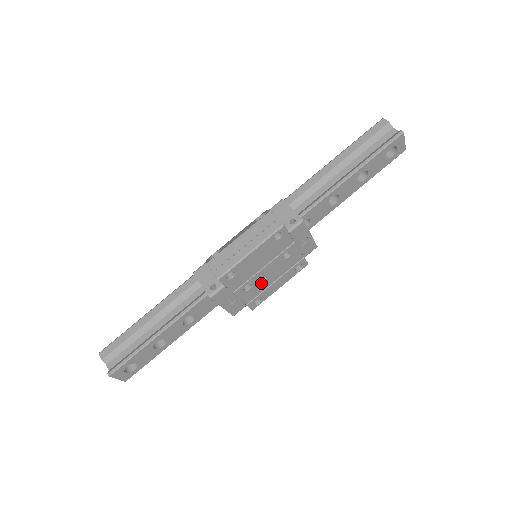
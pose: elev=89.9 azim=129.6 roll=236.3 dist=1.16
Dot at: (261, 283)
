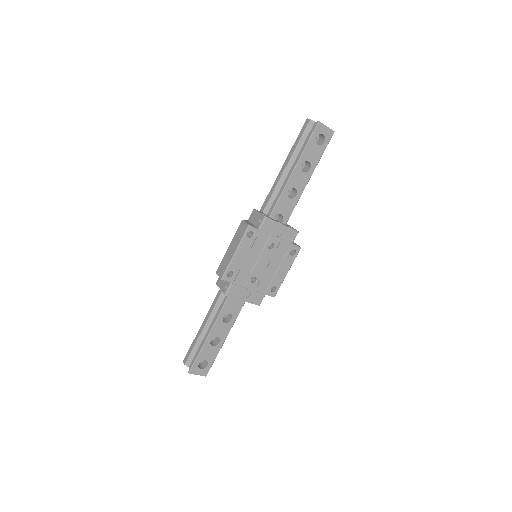
Dot at: (265, 274)
